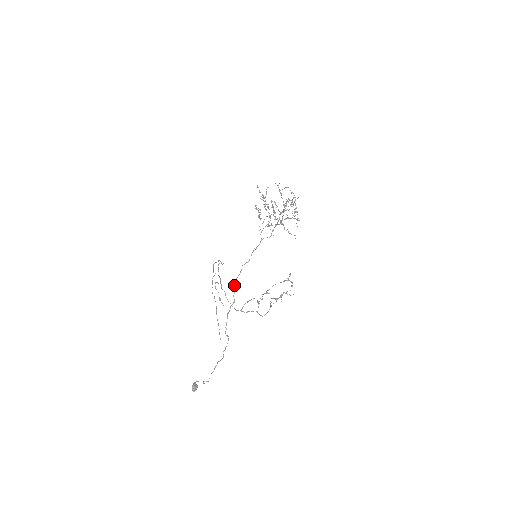
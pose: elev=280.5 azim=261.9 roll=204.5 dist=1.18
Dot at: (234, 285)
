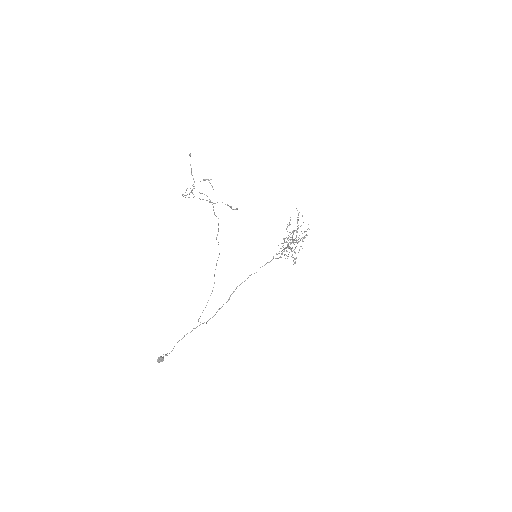
Dot at: (236, 287)
